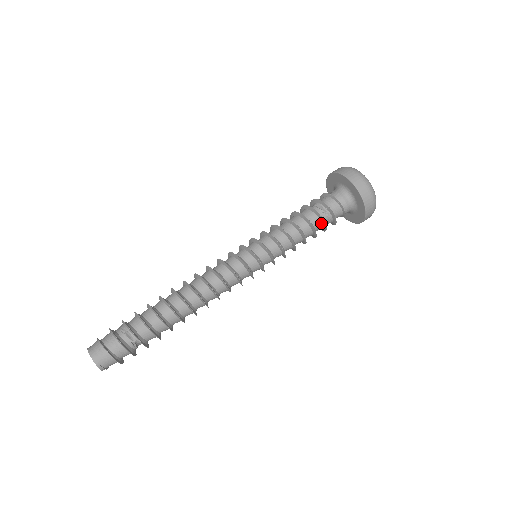
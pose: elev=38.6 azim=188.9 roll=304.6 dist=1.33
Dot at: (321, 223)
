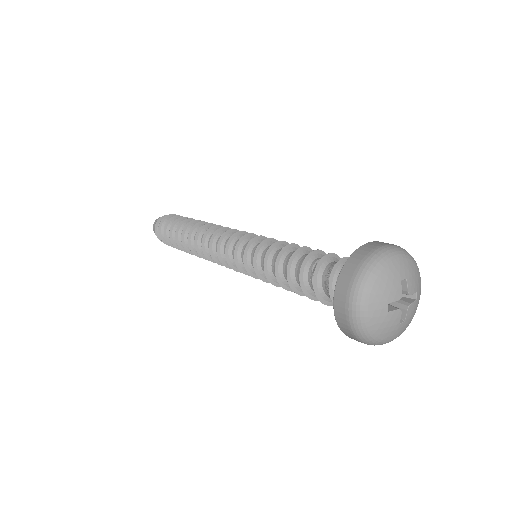
Dot at: occluded
